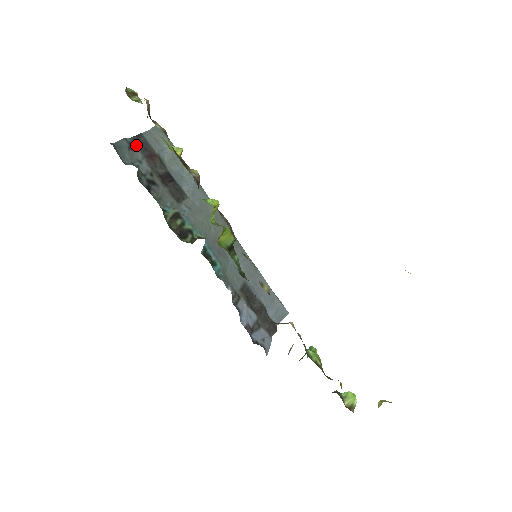
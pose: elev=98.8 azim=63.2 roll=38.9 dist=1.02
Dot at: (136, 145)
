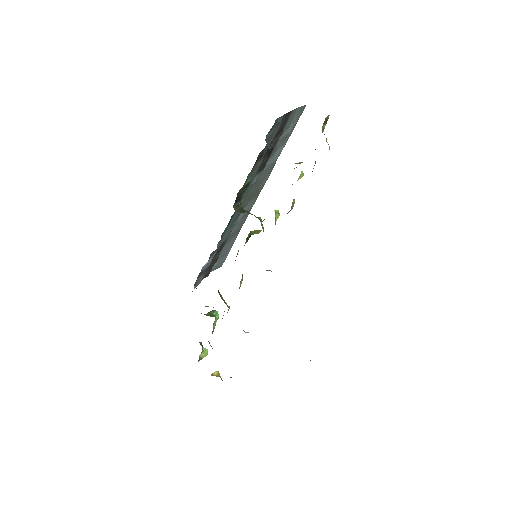
Dot at: (282, 120)
